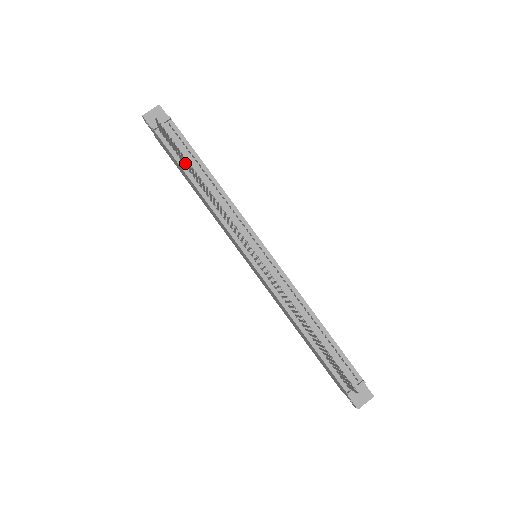
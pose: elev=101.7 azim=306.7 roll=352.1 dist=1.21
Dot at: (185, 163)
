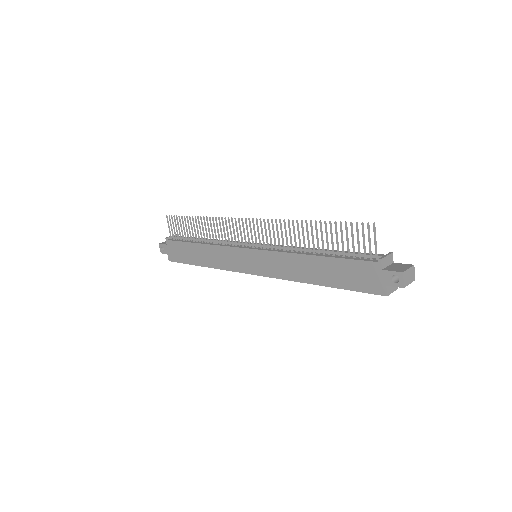
Dot at: (189, 230)
